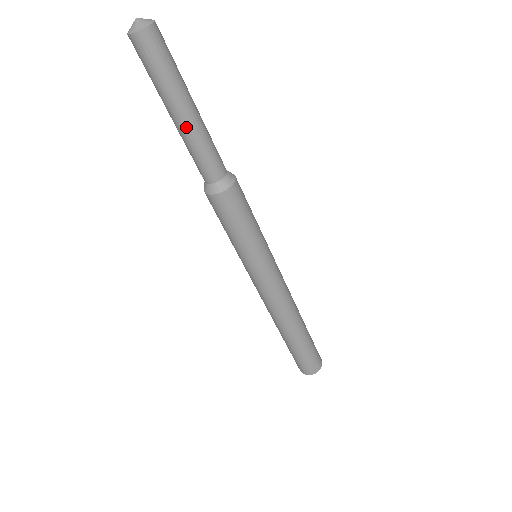
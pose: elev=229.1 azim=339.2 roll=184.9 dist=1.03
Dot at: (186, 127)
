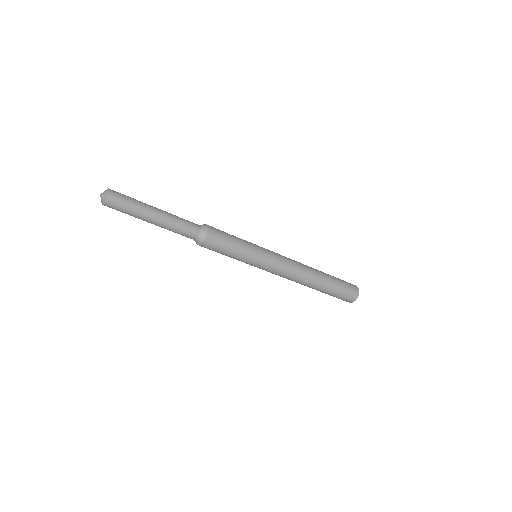
Dot at: occluded
